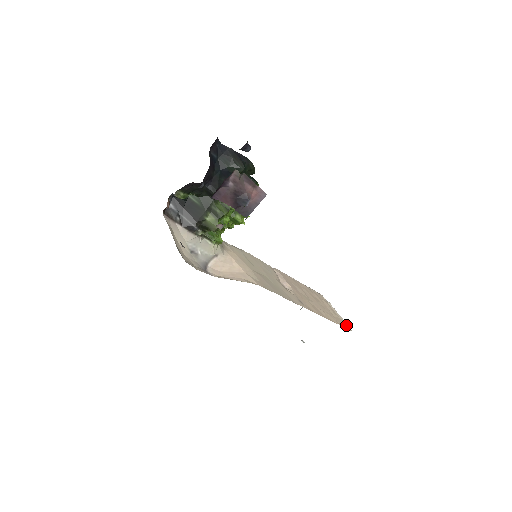
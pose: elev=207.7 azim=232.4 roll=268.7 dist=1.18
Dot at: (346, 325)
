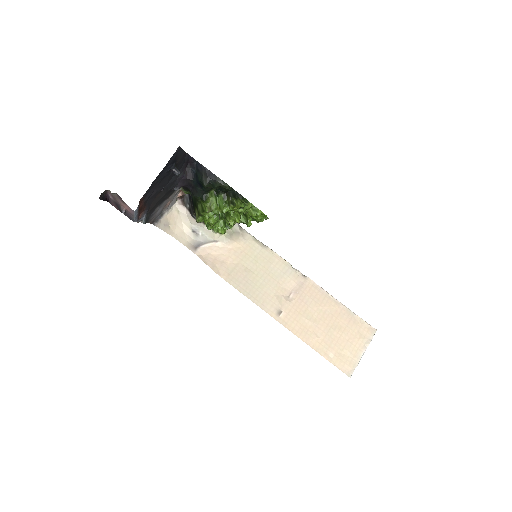
Dot at: (349, 367)
